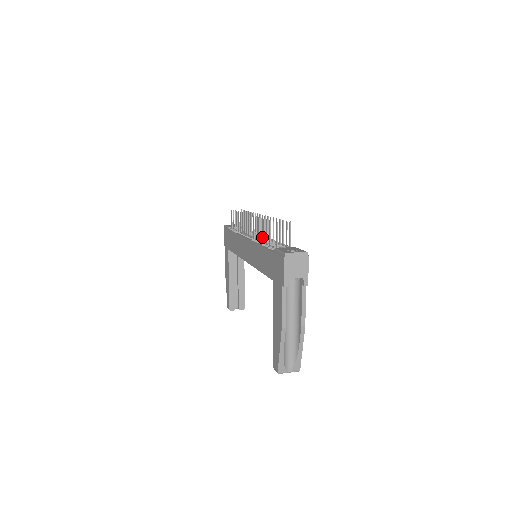
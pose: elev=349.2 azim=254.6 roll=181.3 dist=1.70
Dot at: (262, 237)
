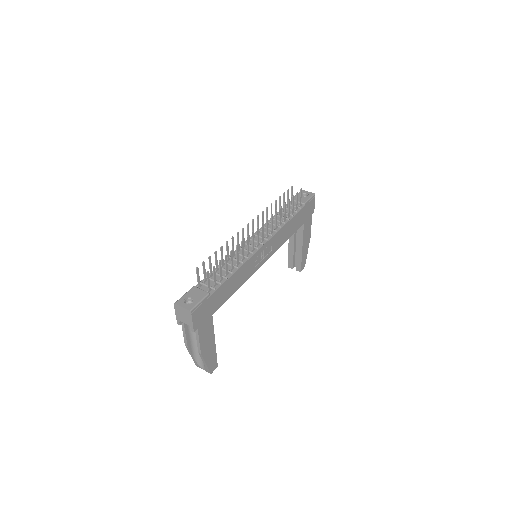
Dot at: (254, 246)
